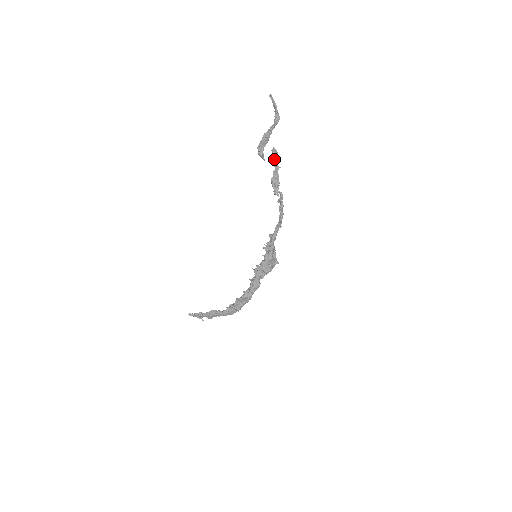
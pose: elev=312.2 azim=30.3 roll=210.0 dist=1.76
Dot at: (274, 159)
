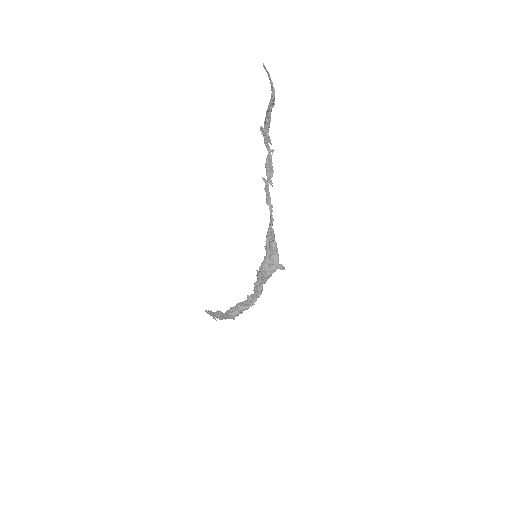
Dot at: (265, 140)
